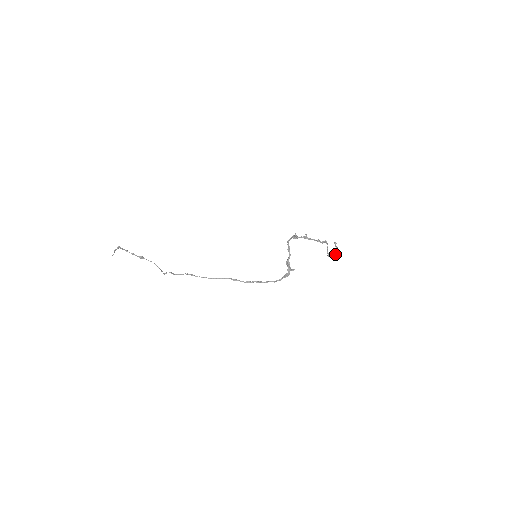
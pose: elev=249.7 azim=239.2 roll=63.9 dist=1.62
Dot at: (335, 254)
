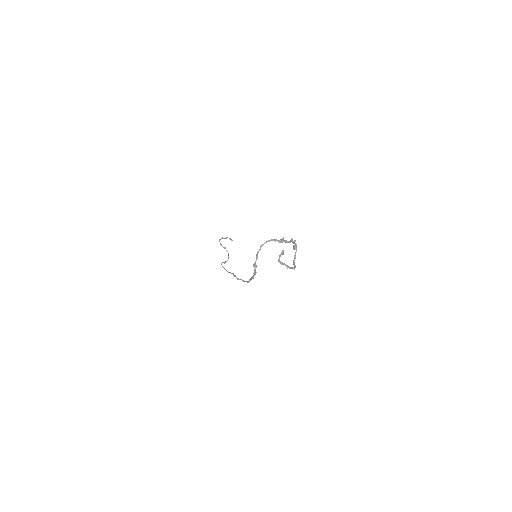
Dot at: (282, 262)
